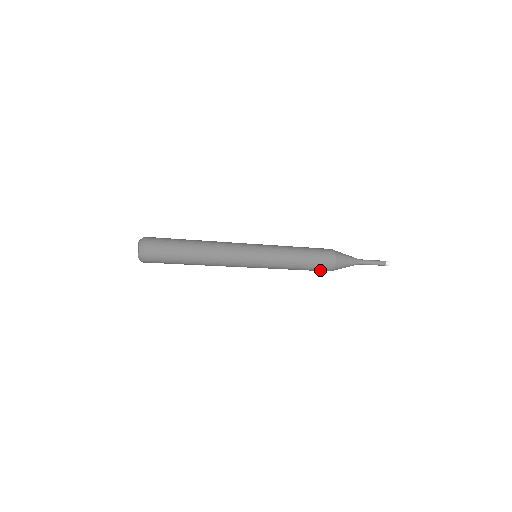
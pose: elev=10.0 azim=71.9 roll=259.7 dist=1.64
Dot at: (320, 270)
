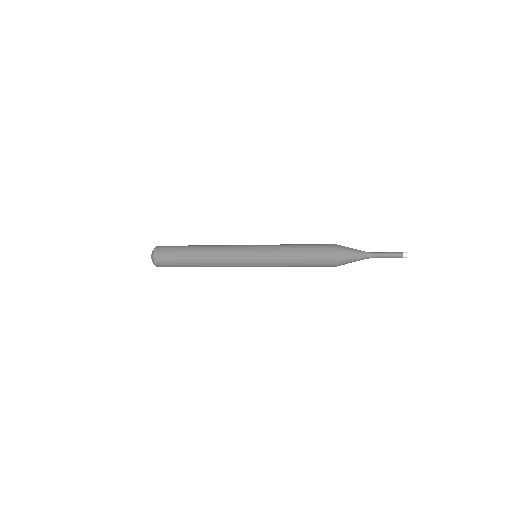
Dot at: (322, 266)
